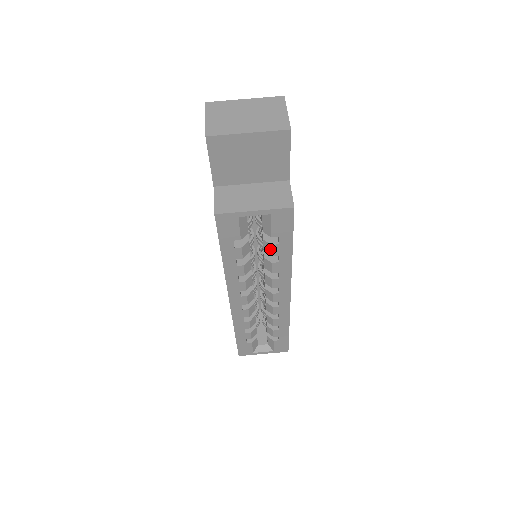
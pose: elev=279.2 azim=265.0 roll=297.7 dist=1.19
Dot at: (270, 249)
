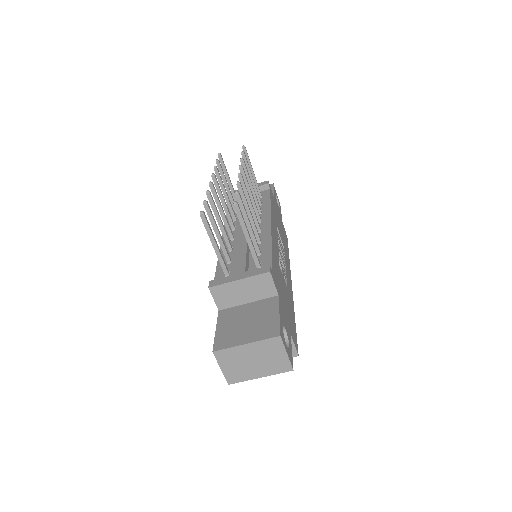
Dot at: occluded
